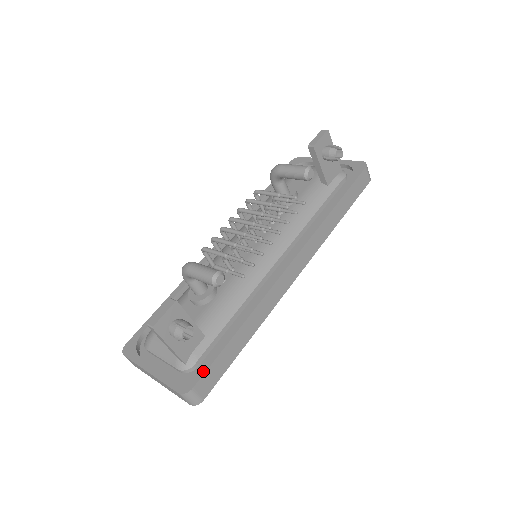
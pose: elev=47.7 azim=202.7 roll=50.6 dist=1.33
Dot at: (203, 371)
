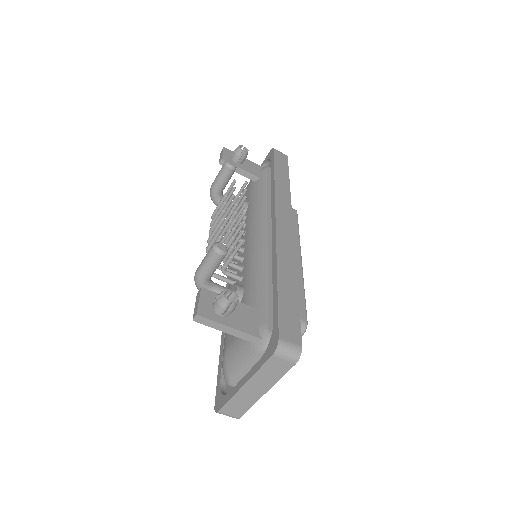
Dot at: (276, 322)
